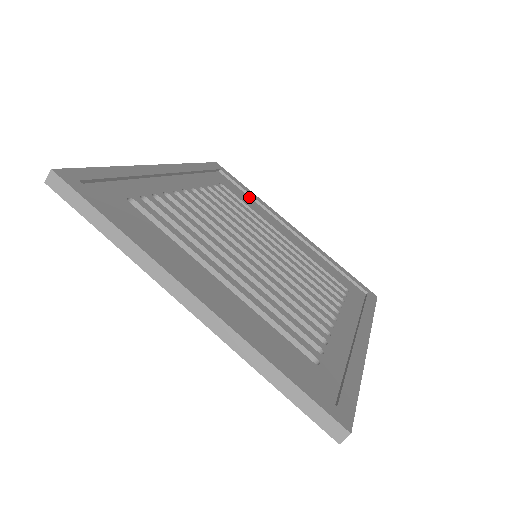
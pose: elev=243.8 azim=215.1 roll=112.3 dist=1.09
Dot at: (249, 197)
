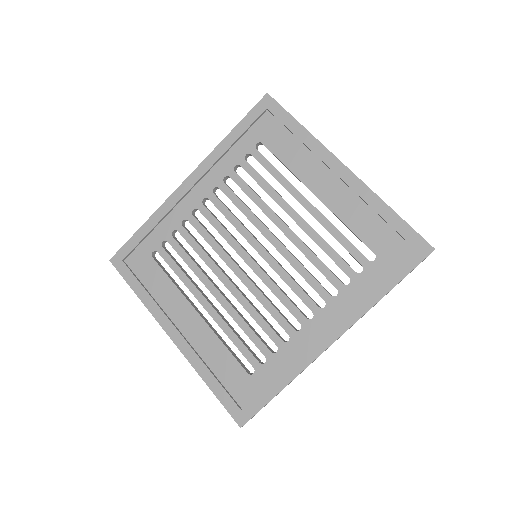
Dot at: (295, 138)
